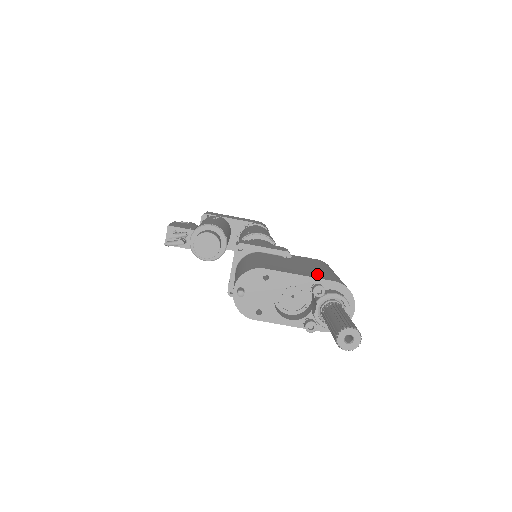
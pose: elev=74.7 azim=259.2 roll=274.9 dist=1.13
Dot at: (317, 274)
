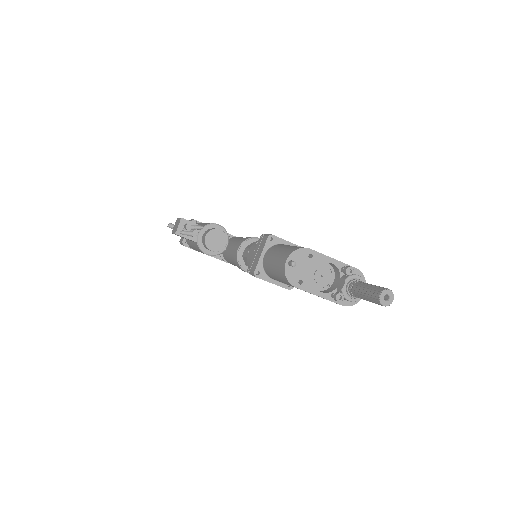
Dot at: occluded
